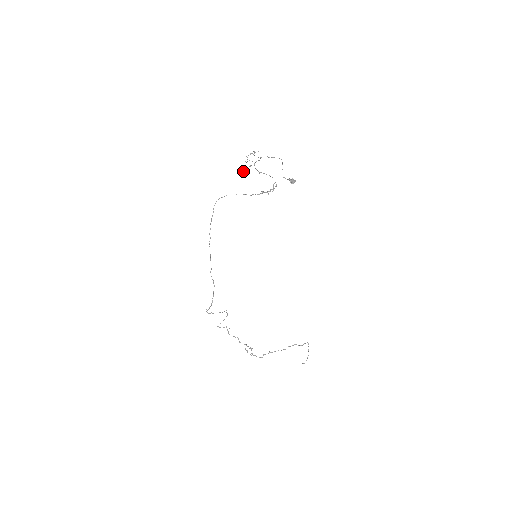
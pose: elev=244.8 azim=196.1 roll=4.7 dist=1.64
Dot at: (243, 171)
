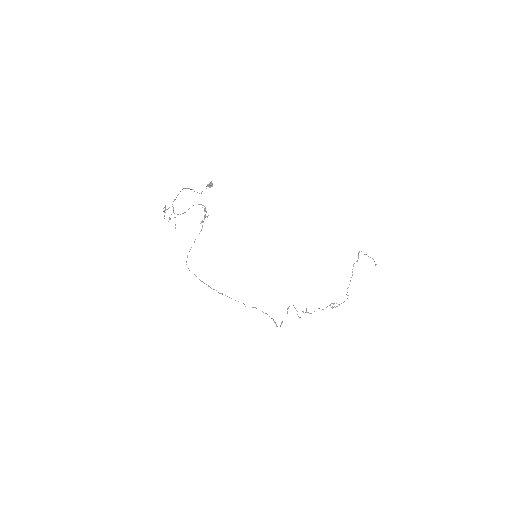
Dot at: occluded
